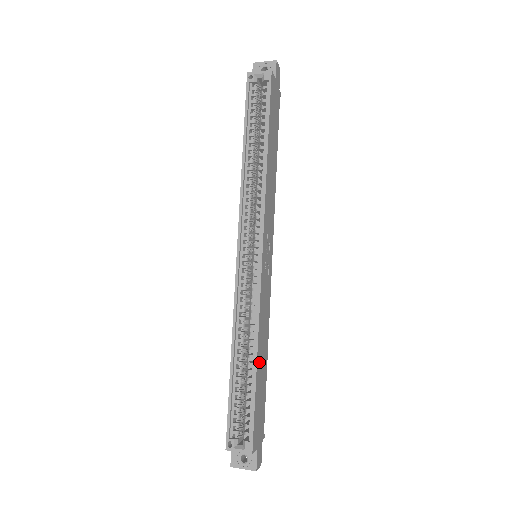
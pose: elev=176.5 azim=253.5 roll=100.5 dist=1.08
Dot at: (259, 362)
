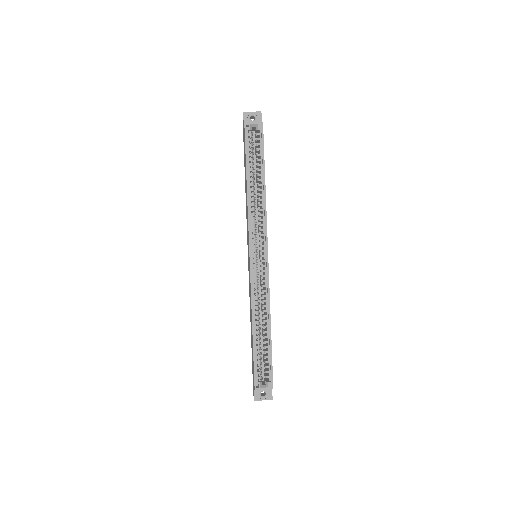
Dot at: occluded
